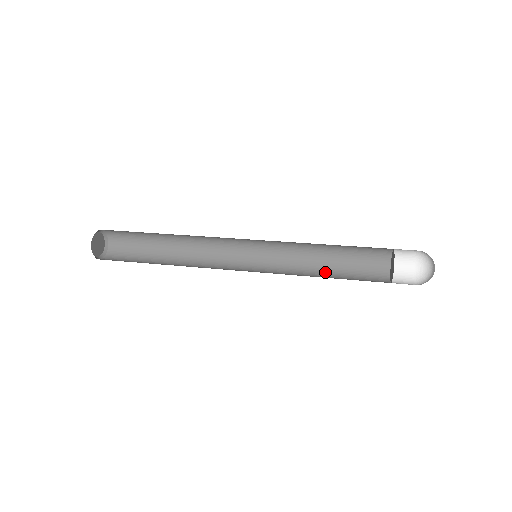
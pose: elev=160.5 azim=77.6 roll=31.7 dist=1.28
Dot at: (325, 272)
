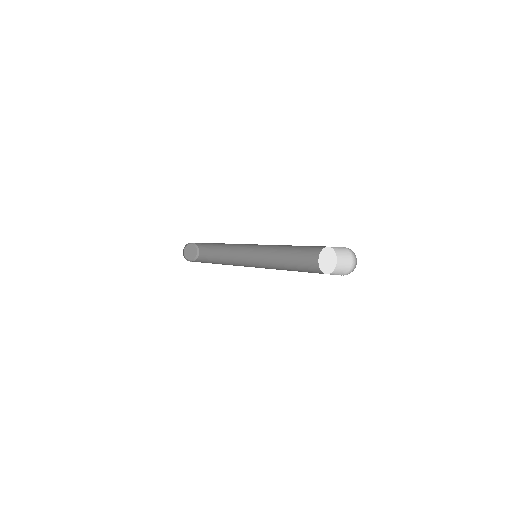
Dot at: (296, 268)
